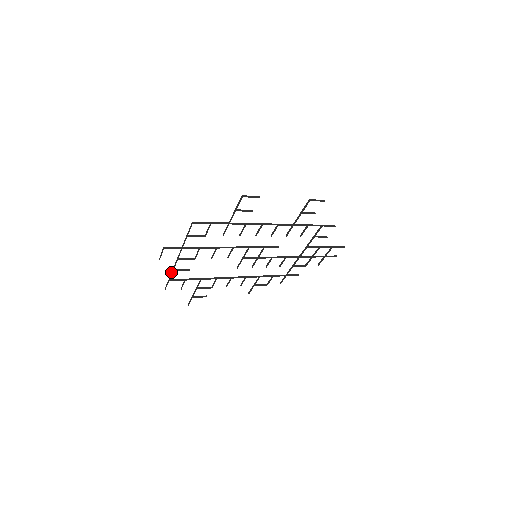
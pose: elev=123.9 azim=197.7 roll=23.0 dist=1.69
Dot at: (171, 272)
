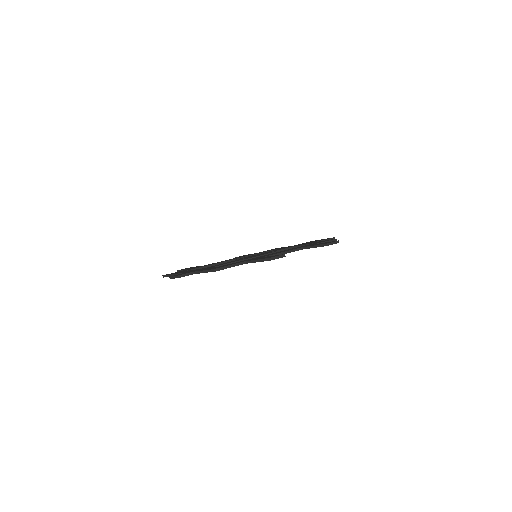
Dot at: (174, 274)
